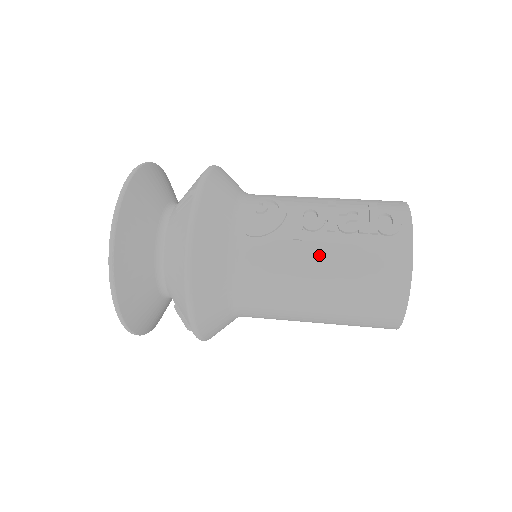
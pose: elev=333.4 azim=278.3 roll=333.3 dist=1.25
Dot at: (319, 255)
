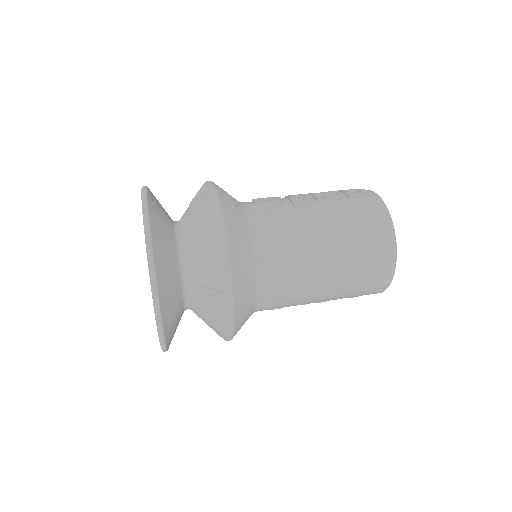
Dot at: (319, 214)
